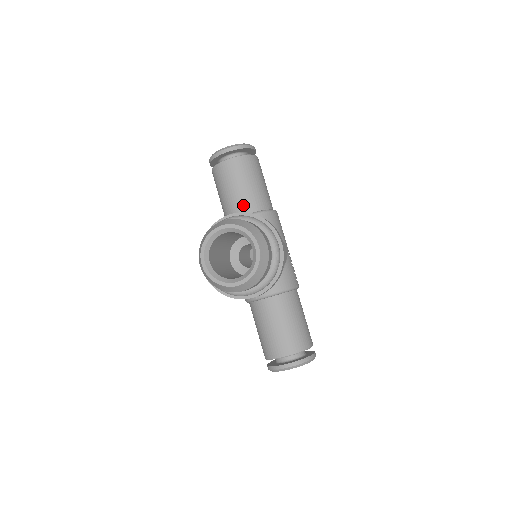
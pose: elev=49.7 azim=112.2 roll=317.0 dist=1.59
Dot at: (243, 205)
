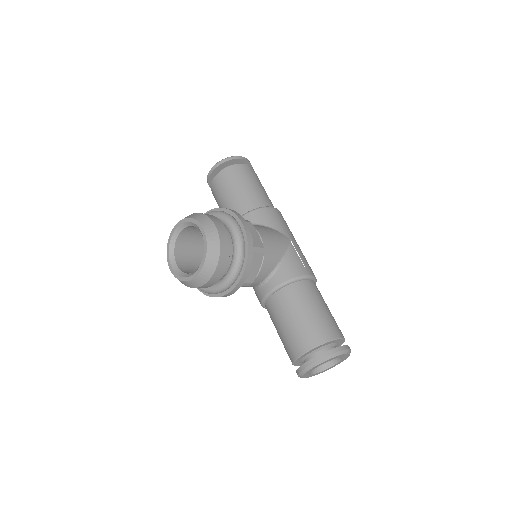
Dot at: occluded
